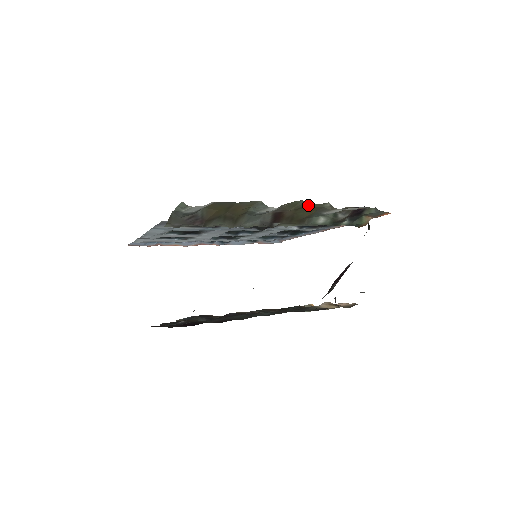
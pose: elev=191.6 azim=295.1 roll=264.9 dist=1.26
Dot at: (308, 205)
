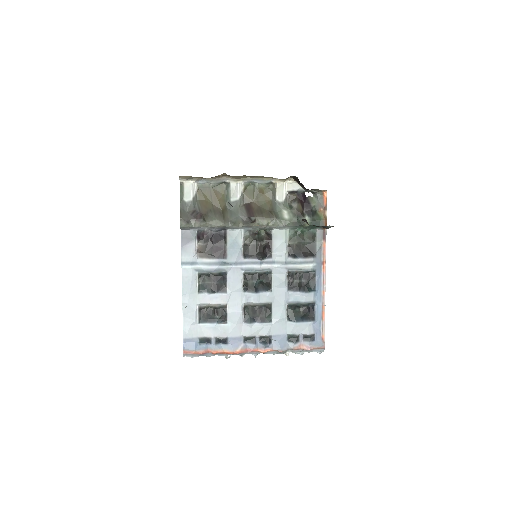
Dot at: (260, 190)
